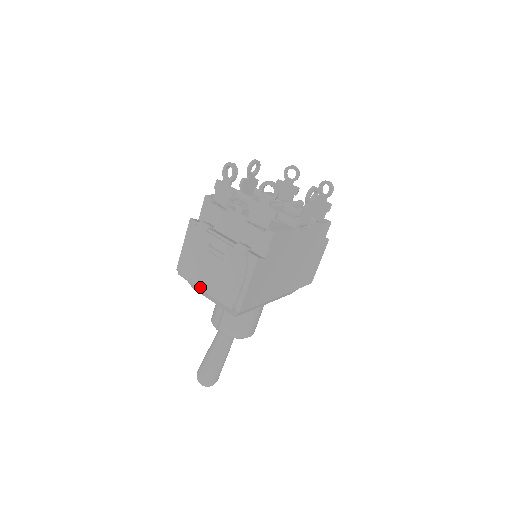
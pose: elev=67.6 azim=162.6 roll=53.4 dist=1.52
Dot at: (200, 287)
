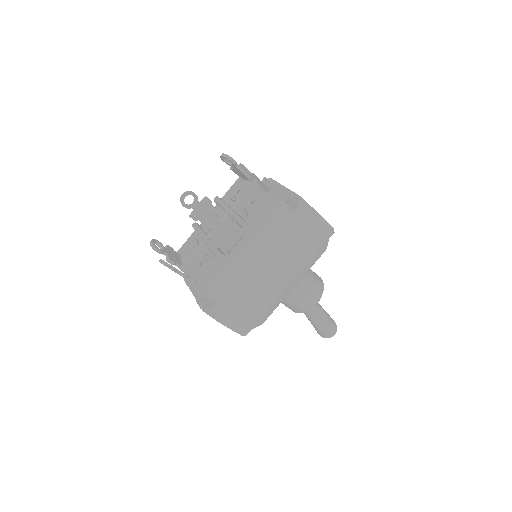
Dot at: occluded
